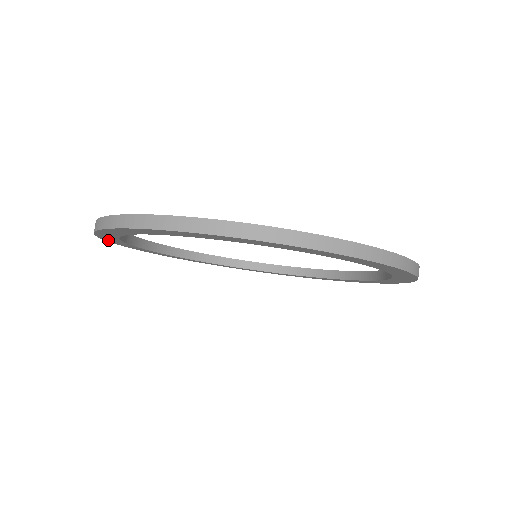
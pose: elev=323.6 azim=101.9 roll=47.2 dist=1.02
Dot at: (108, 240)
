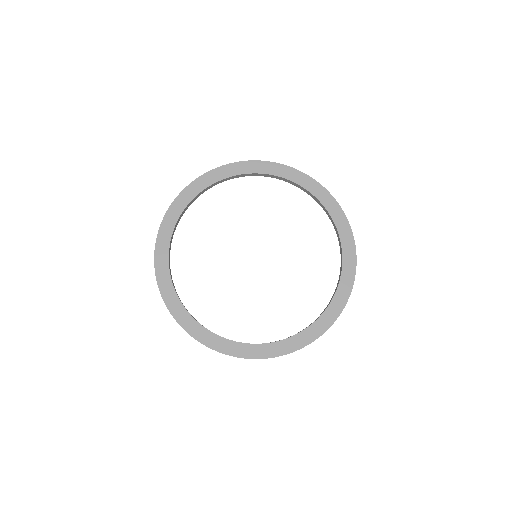
Dot at: occluded
